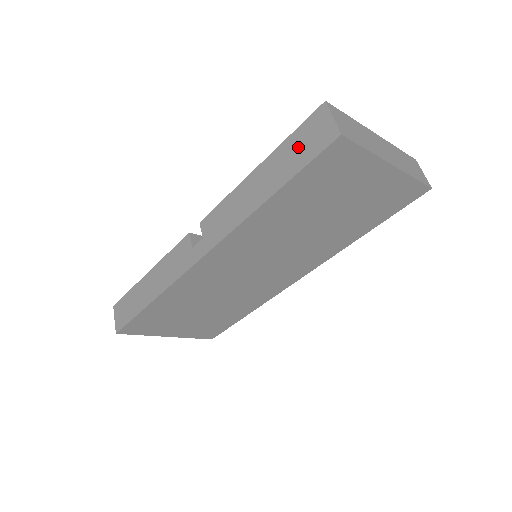
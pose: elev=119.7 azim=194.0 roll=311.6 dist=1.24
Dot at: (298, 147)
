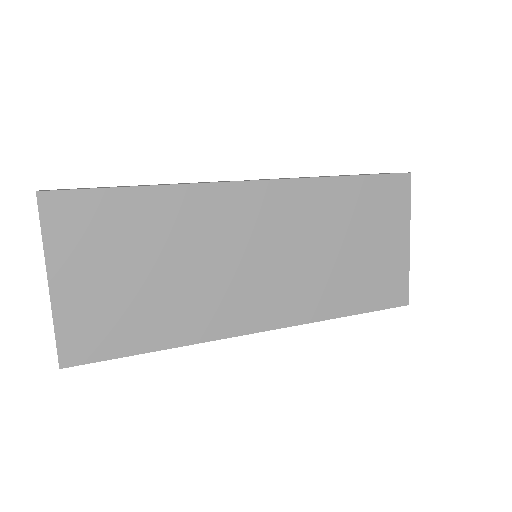
Dot at: occluded
